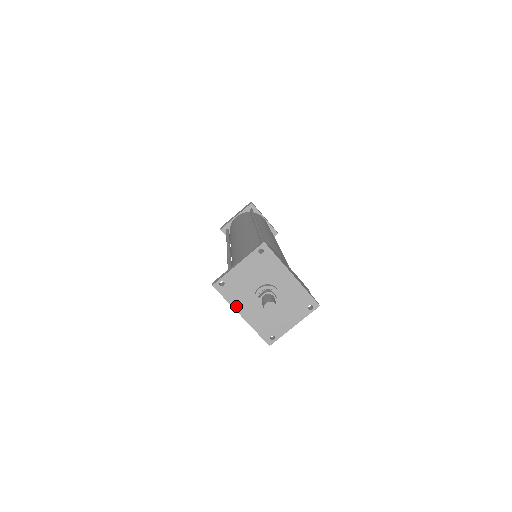
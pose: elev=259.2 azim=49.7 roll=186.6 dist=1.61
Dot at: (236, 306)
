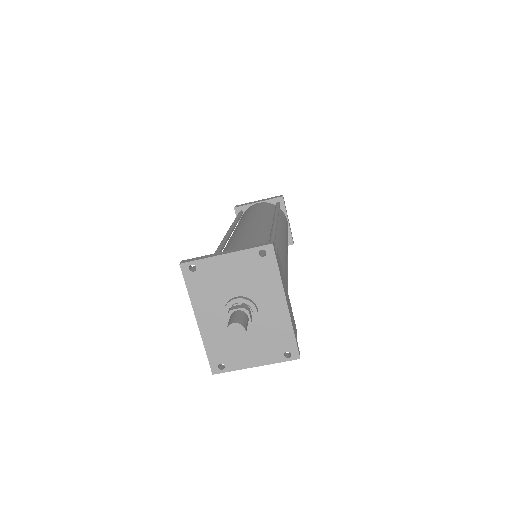
Dot at: (196, 305)
